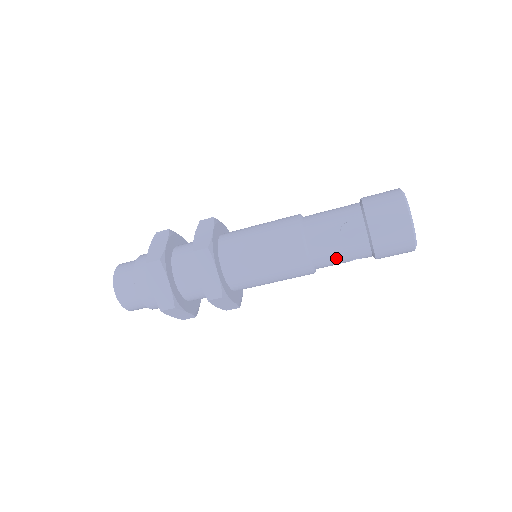
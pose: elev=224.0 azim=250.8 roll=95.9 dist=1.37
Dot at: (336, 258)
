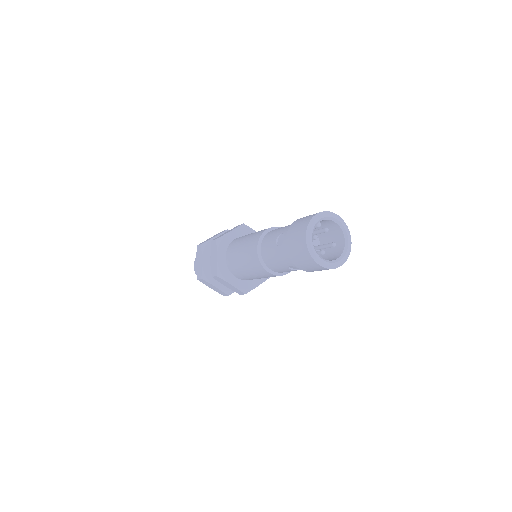
Dot at: (276, 262)
